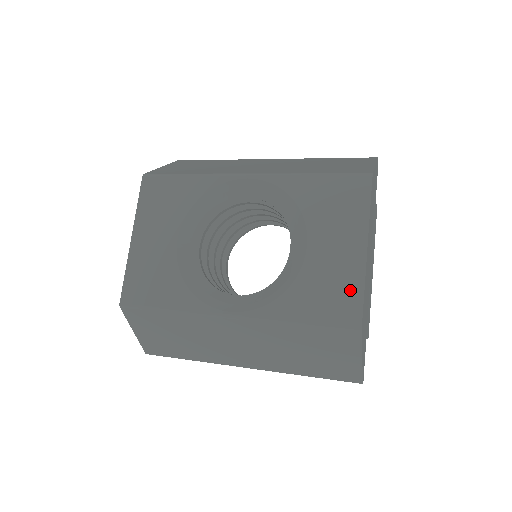
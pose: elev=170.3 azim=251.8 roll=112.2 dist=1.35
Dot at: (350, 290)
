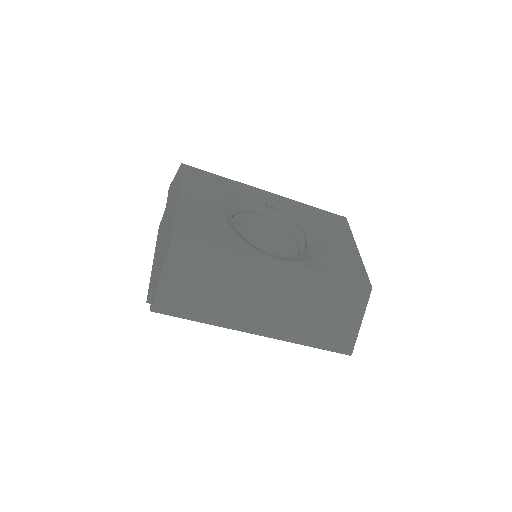
Dot at: (357, 266)
